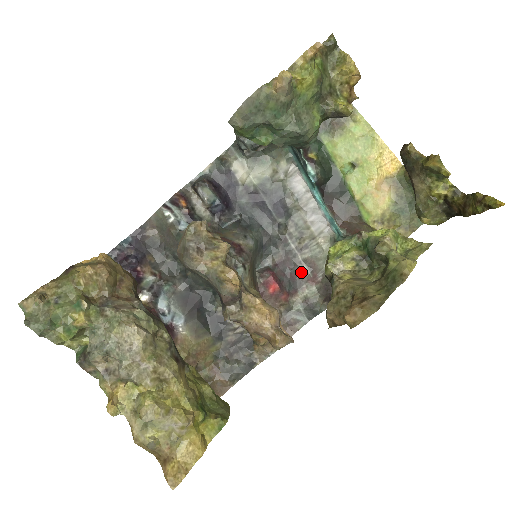
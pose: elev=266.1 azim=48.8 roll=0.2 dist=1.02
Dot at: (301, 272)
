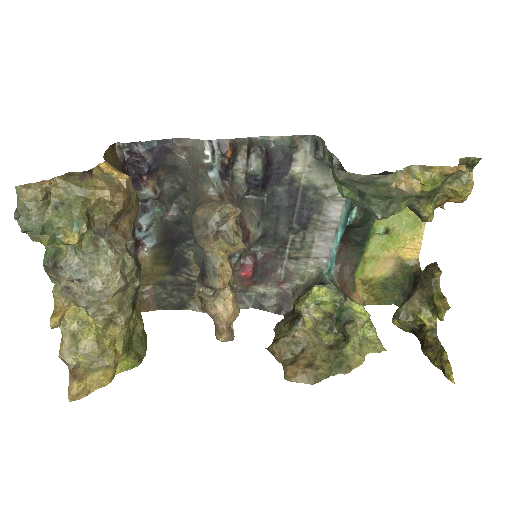
Dot at: (277, 273)
